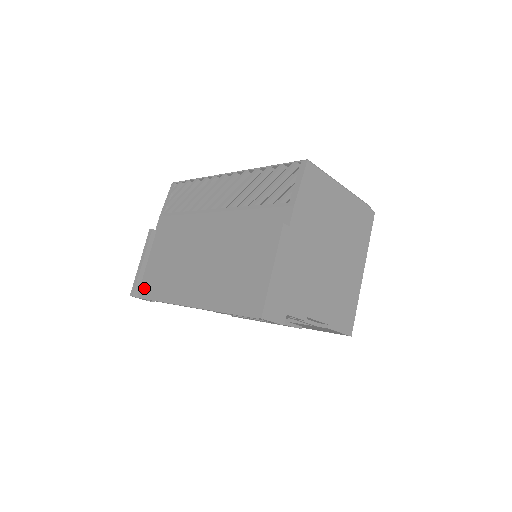
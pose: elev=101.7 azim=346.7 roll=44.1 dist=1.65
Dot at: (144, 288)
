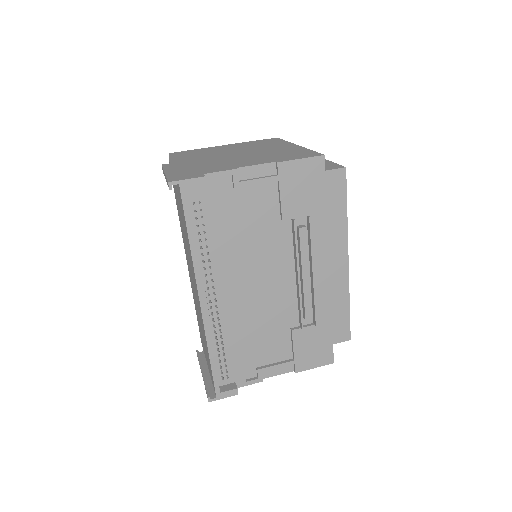
Dot at: occluded
